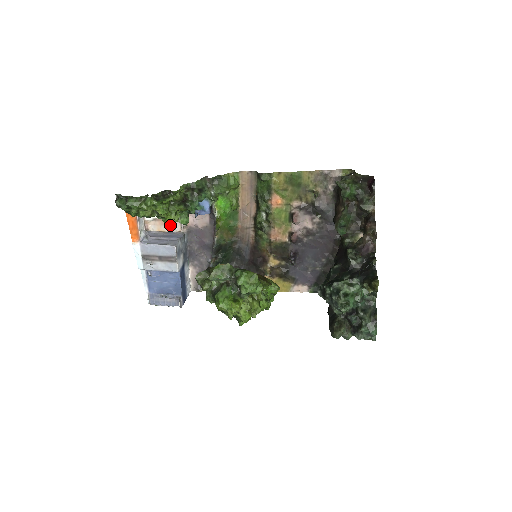
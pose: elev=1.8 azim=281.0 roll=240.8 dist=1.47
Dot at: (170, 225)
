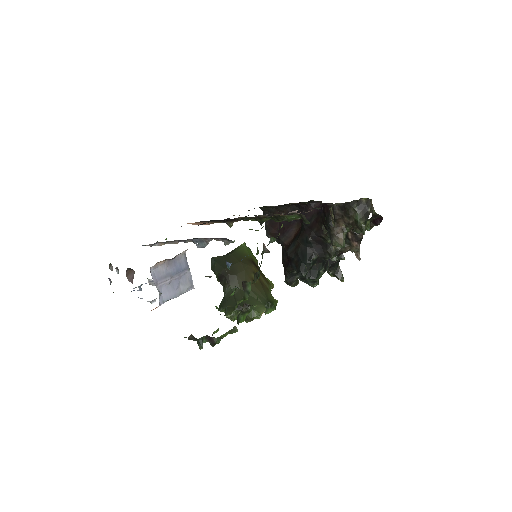
Dot at: occluded
